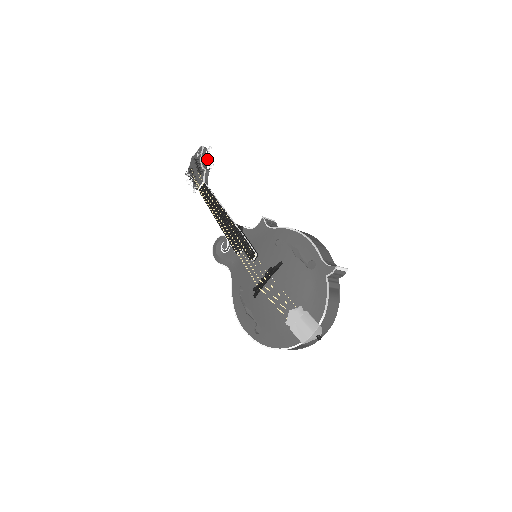
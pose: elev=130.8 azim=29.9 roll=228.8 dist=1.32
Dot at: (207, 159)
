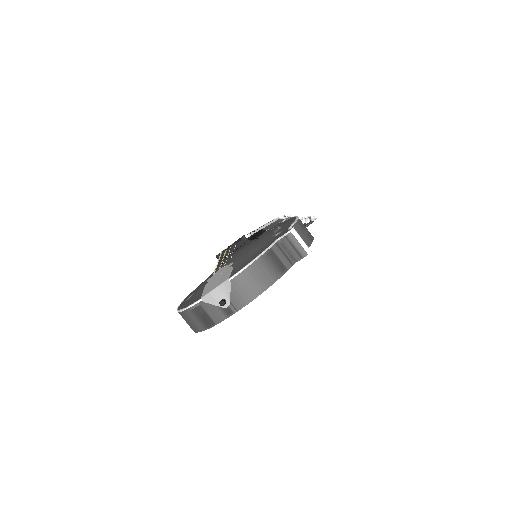
Dot at: (302, 217)
